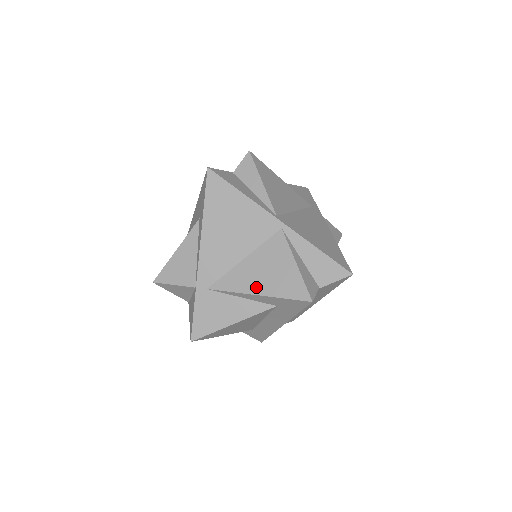
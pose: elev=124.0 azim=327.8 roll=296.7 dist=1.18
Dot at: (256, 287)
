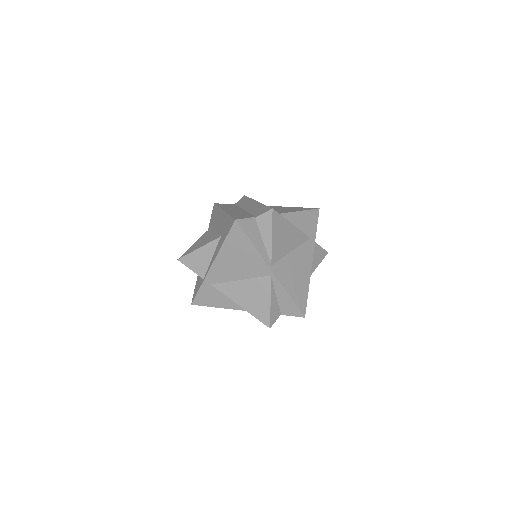
Dot at: (241, 301)
